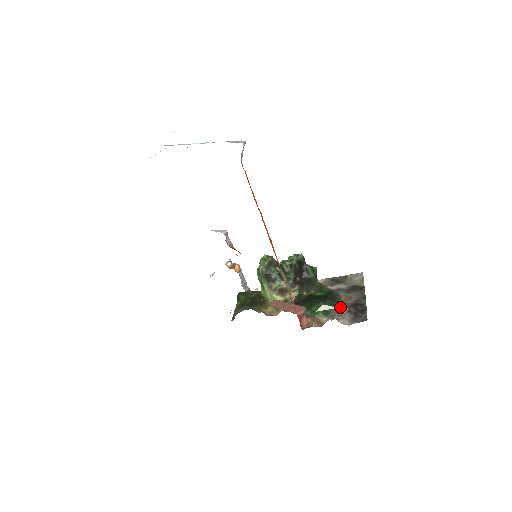
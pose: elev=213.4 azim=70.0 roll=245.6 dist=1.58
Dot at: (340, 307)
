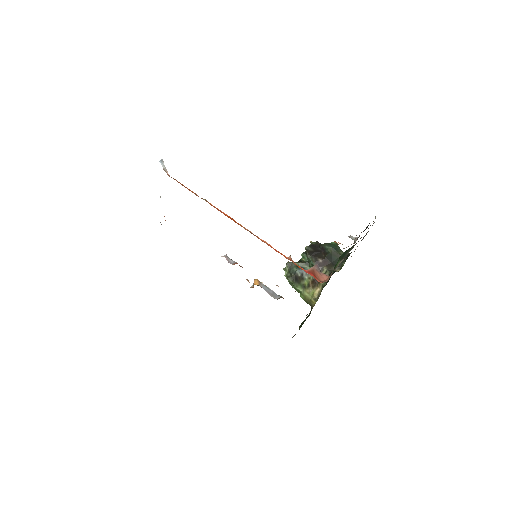
Dot at: (354, 245)
